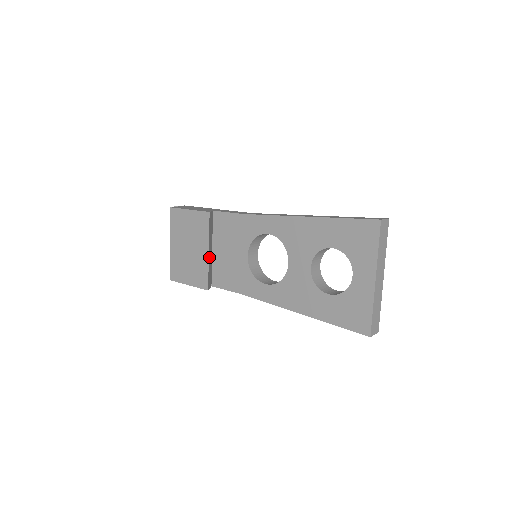
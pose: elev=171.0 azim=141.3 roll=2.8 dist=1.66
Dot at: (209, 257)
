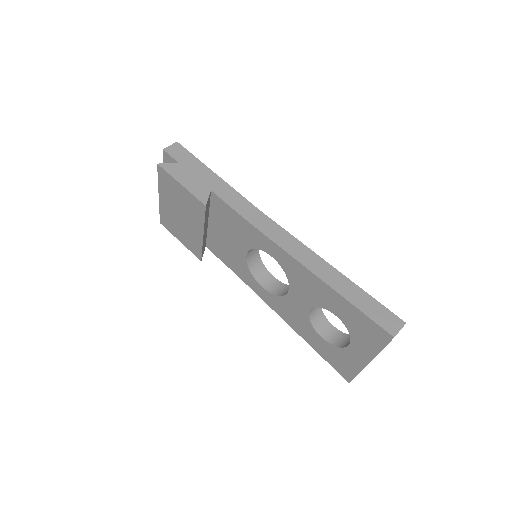
Dot at: (204, 237)
